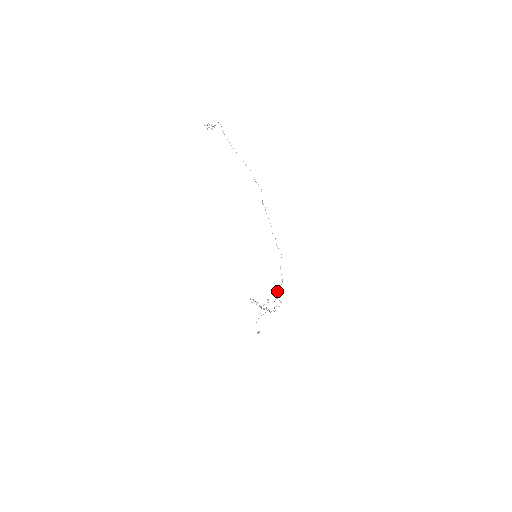
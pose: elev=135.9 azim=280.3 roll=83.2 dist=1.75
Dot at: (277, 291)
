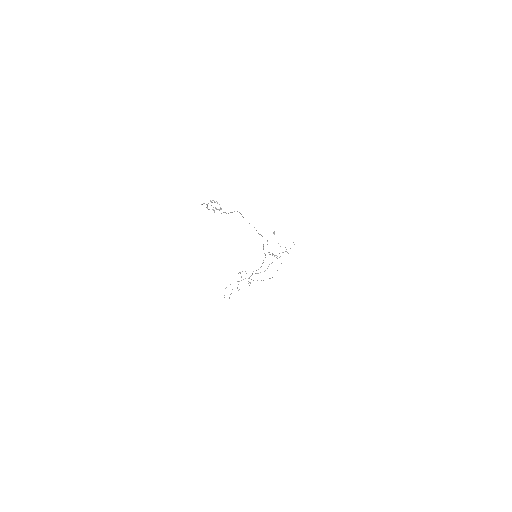
Dot at: occluded
